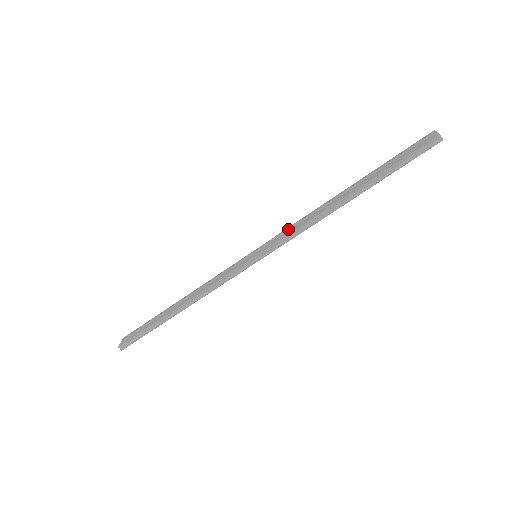
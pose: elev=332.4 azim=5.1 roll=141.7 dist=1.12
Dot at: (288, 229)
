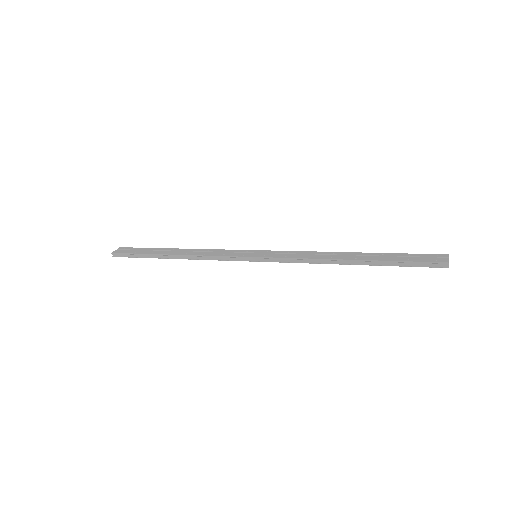
Dot at: (293, 252)
